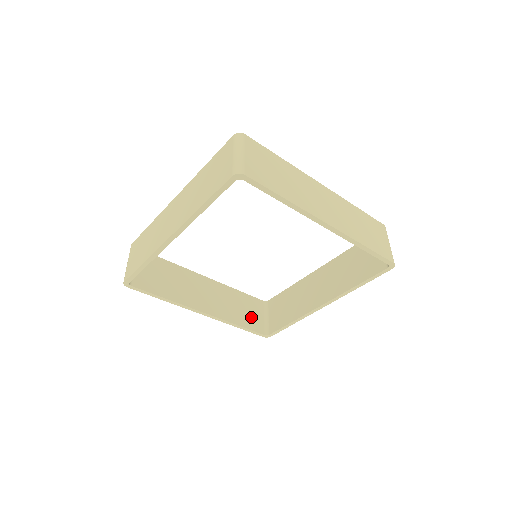
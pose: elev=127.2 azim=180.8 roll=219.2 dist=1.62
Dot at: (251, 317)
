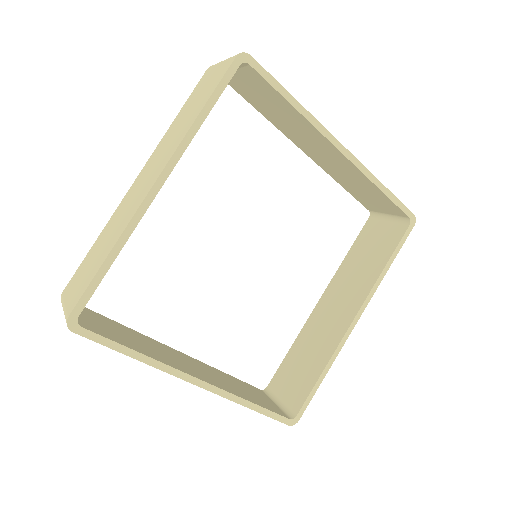
Dot at: (260, 399)
